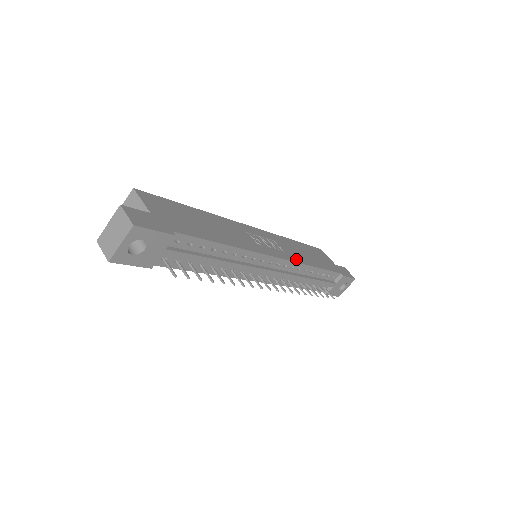
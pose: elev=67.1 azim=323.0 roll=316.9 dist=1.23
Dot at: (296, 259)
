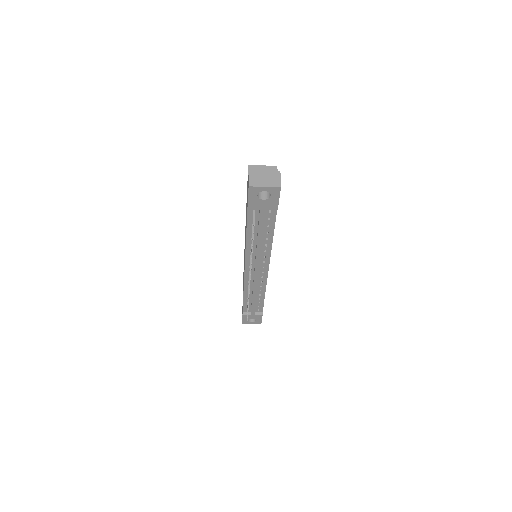
Dot at: occluded
